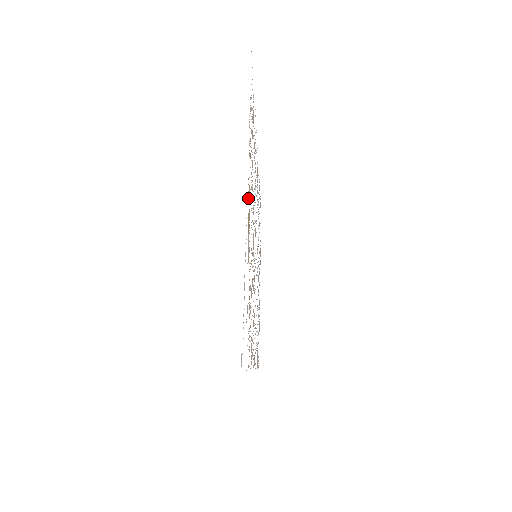
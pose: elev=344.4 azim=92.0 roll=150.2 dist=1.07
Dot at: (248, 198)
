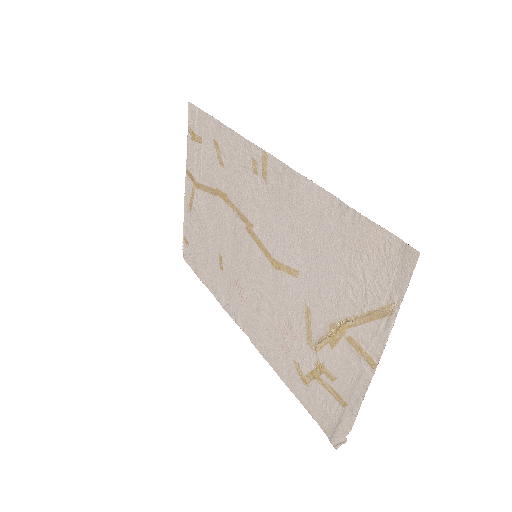
Dot at: (361, 359)
